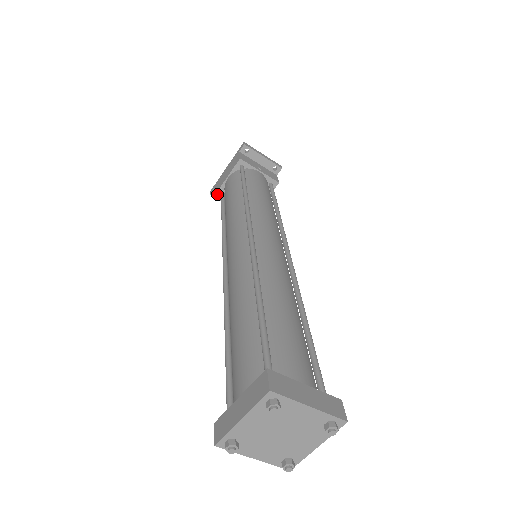
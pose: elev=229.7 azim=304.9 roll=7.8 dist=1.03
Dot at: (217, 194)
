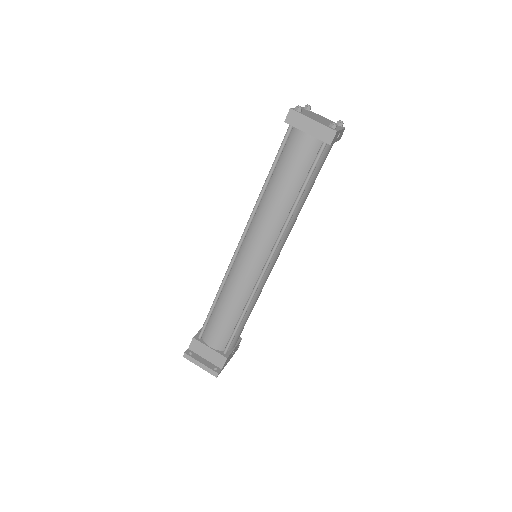
Dot at: (195, 337)
